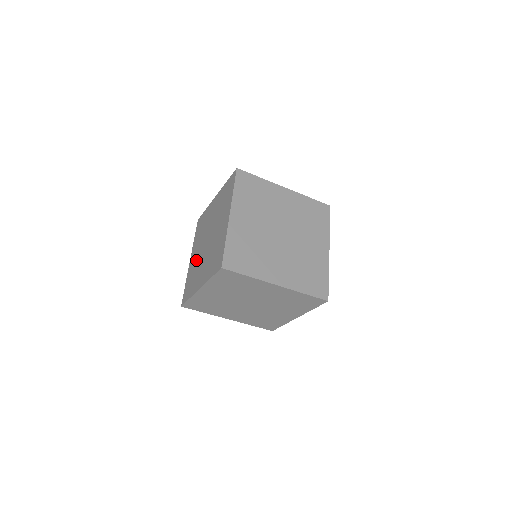
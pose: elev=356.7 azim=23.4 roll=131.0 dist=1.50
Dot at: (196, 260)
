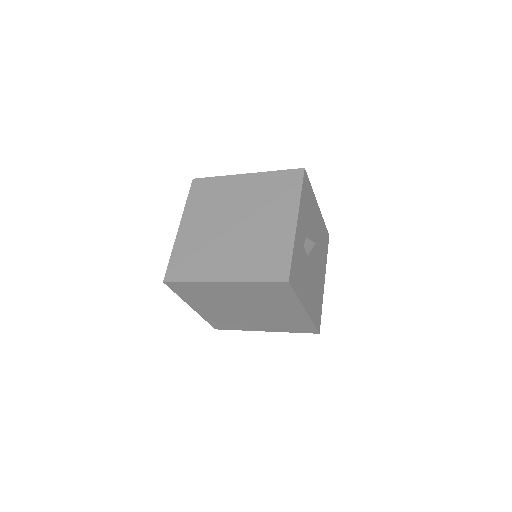
Dot at: occluded
